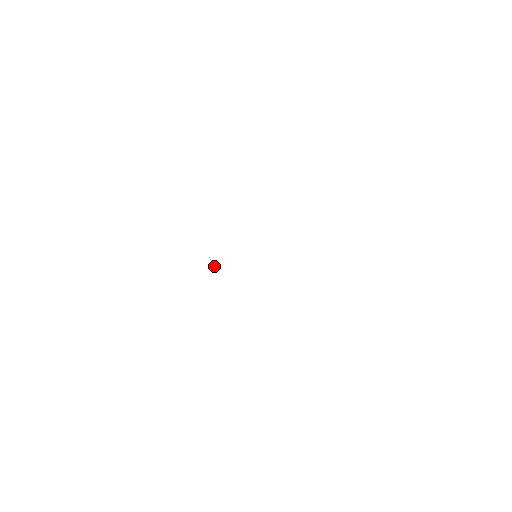
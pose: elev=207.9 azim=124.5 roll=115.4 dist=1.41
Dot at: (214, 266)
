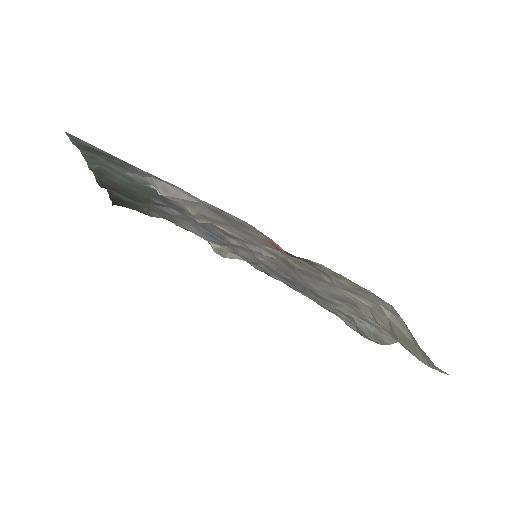
Dot at: (209, 222)
